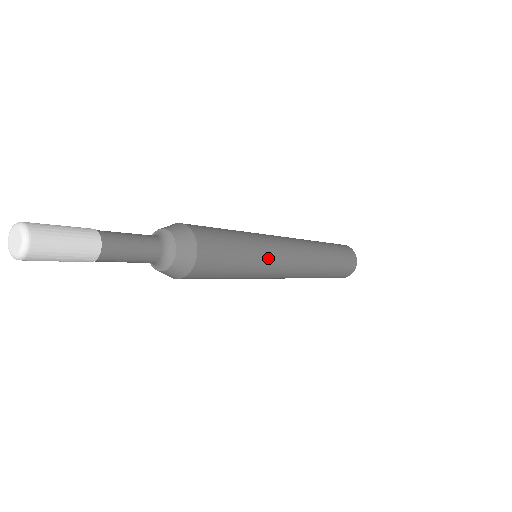
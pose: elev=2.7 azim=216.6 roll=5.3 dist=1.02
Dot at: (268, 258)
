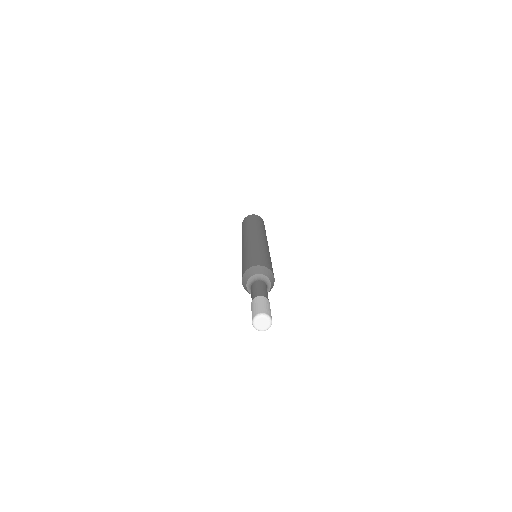
Dot at: occluded
